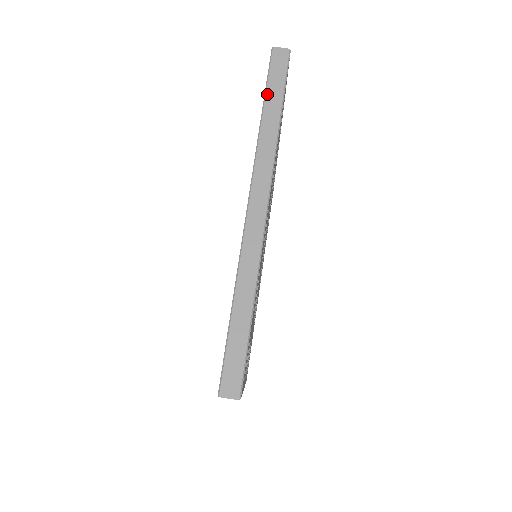
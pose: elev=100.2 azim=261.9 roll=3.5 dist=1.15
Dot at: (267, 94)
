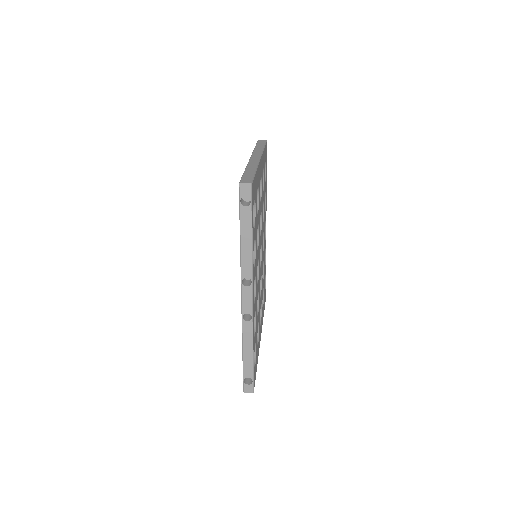
Dot at: (257, 145)
